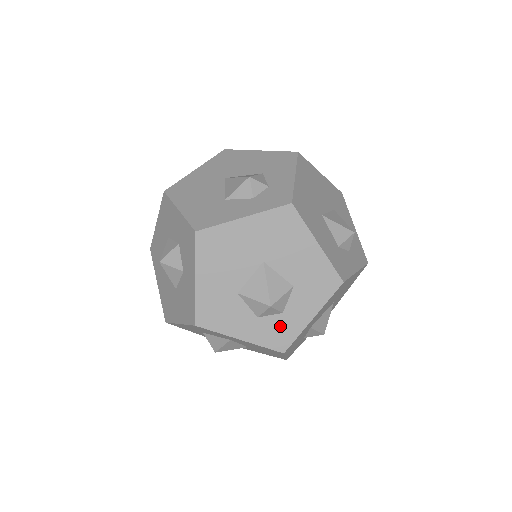
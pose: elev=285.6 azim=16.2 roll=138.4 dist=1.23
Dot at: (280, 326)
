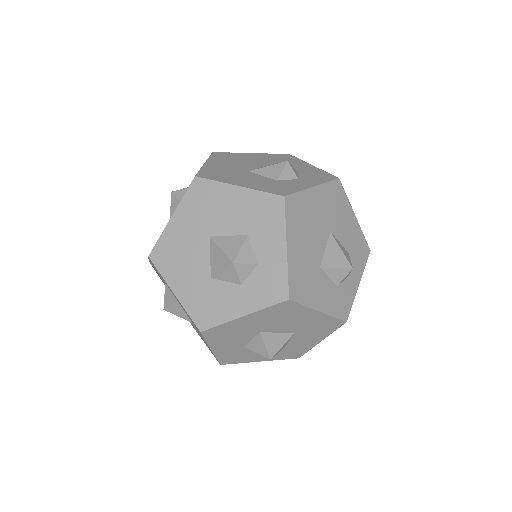
Dot at: (265, 277)
